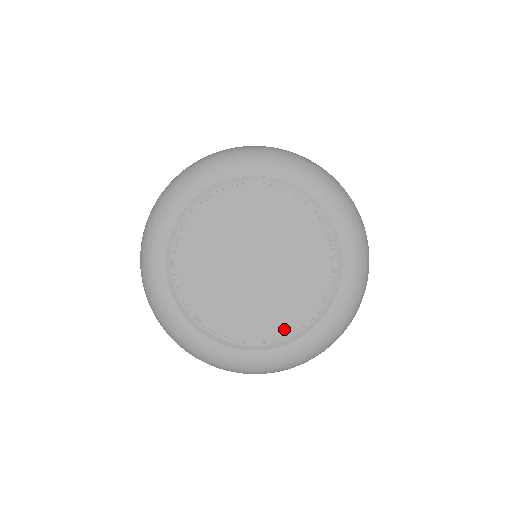
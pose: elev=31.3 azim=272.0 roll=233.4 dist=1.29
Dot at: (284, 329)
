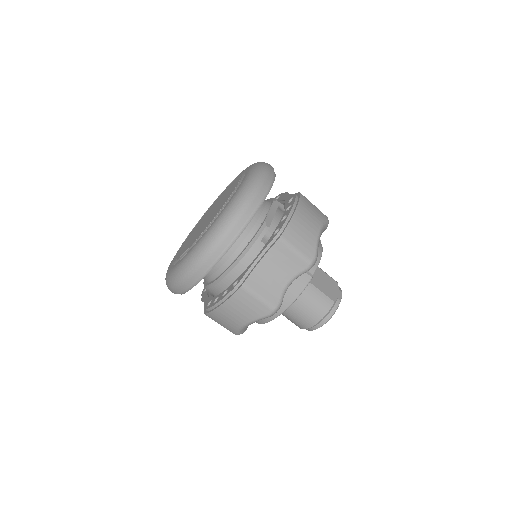
Dot at: occluded
